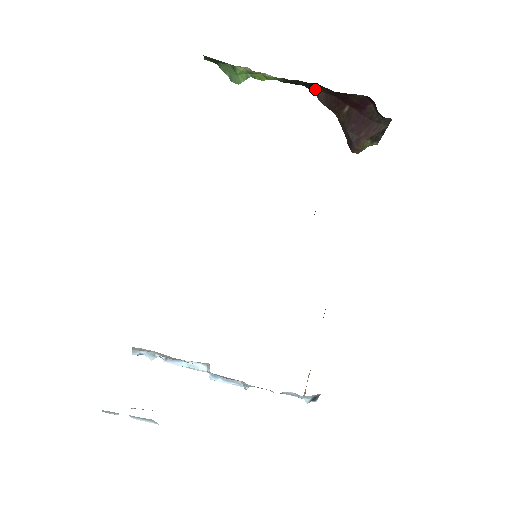
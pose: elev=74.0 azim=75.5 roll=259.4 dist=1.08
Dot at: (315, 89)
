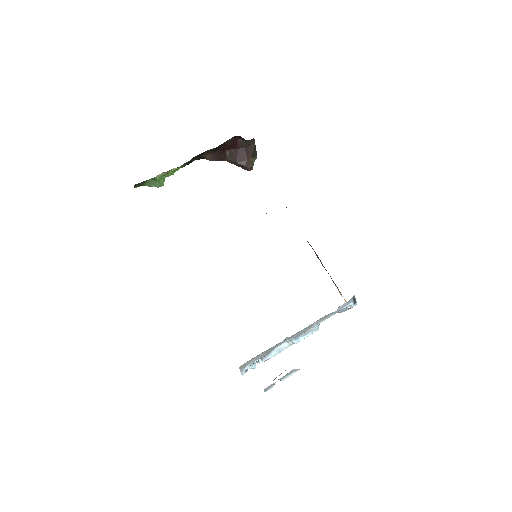
Dot at: (204, 156)
